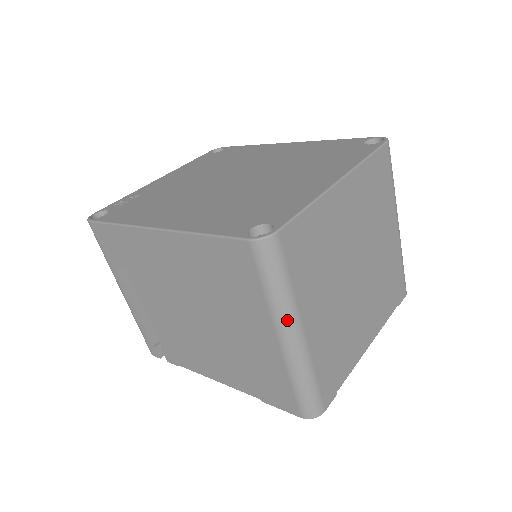
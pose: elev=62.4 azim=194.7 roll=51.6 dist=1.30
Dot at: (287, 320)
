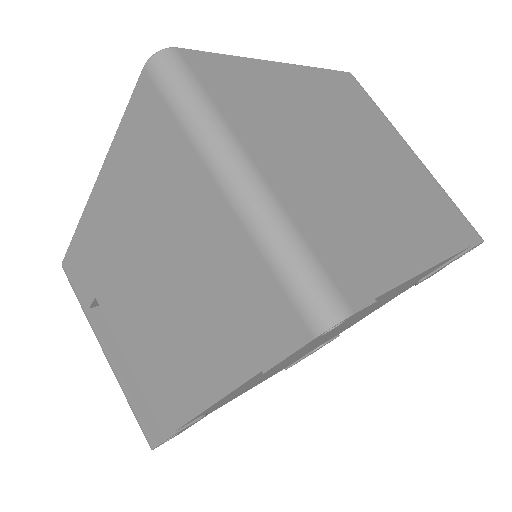
Dot at: (219, 147)
